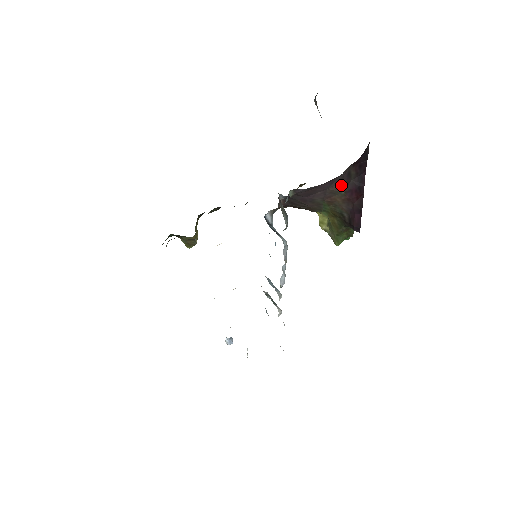
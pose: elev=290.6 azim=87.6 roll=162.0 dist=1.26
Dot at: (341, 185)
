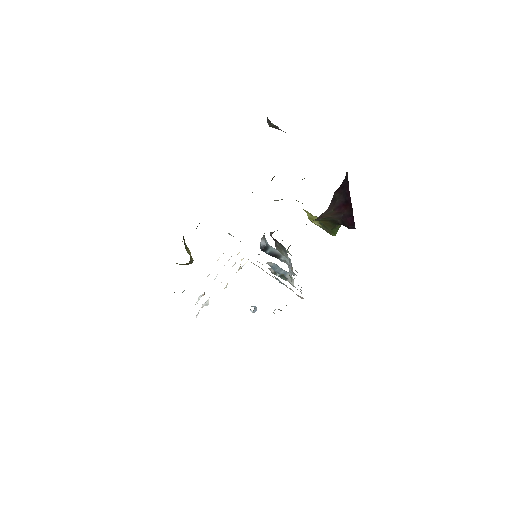
Dot at: (329, 209)
